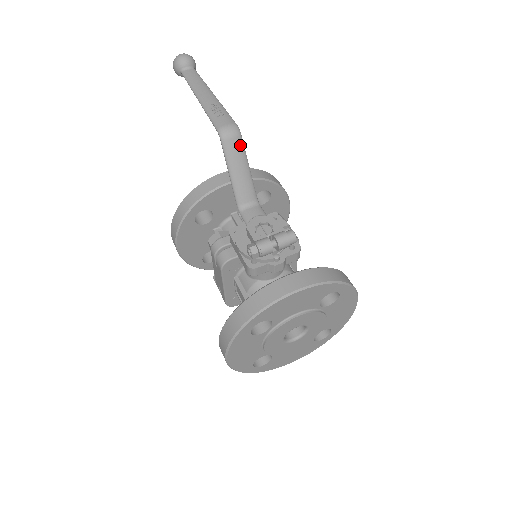
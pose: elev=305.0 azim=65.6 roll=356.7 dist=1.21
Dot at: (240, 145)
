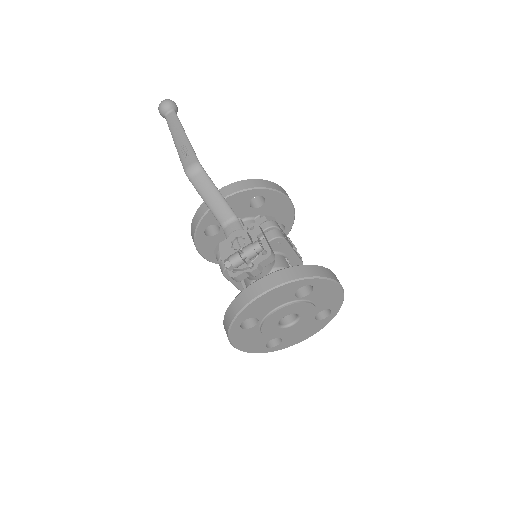
Dot at: (205, 178)
